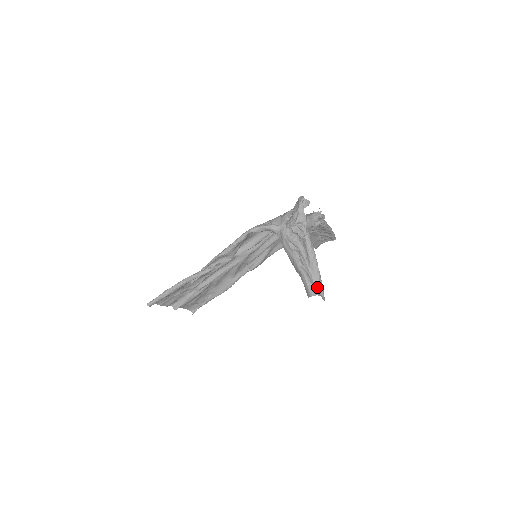
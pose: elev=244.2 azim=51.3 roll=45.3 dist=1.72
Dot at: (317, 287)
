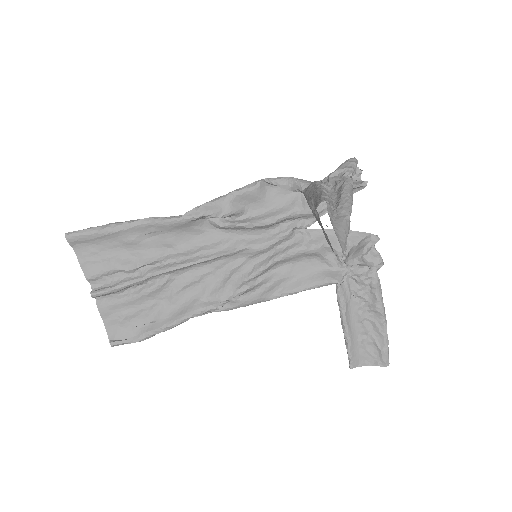
Dot at: (337, 231)
